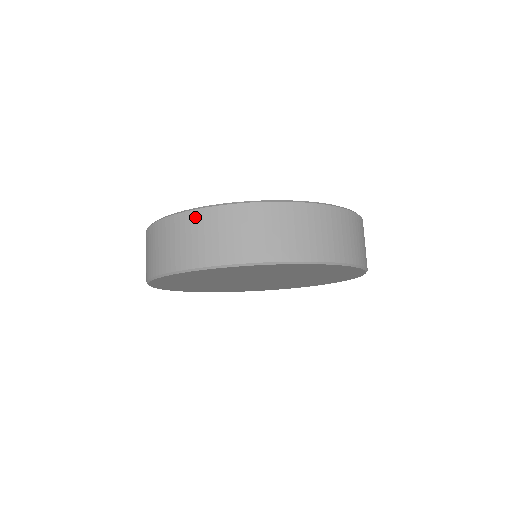
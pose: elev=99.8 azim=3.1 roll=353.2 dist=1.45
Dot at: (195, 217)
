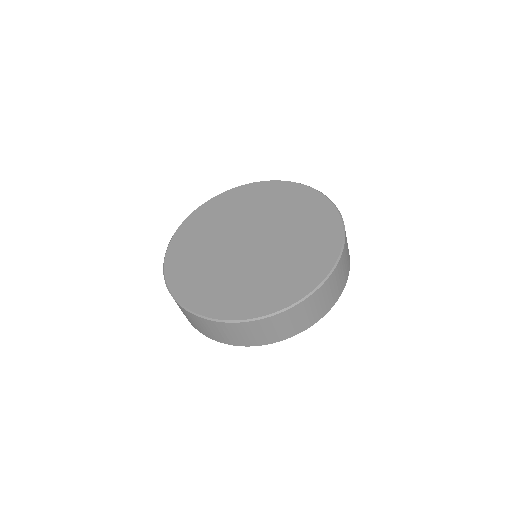
Dot at: (208, 323)
